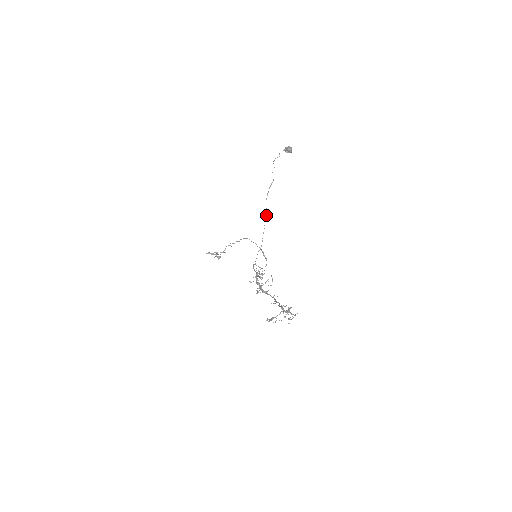
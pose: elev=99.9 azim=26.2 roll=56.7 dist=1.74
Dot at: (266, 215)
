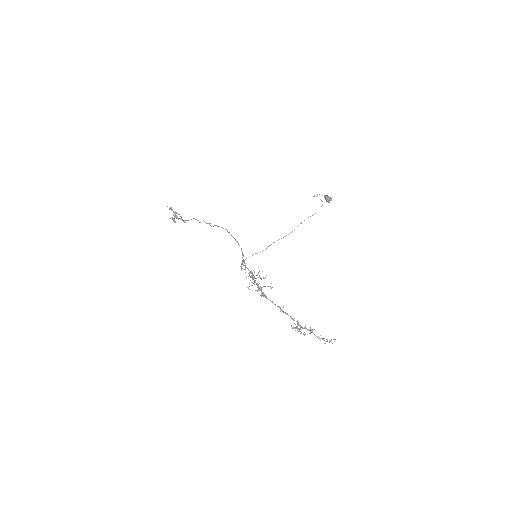
Dot at: occluded
